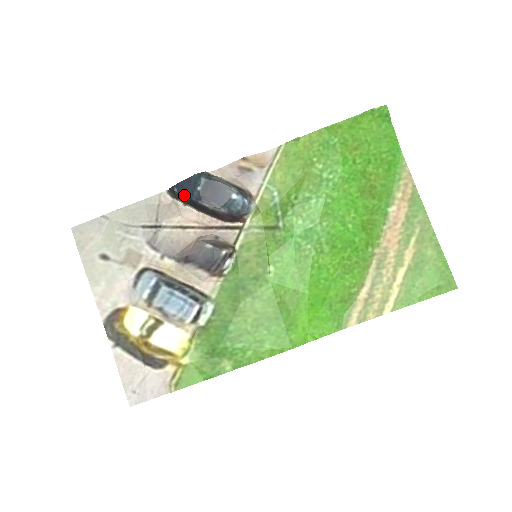
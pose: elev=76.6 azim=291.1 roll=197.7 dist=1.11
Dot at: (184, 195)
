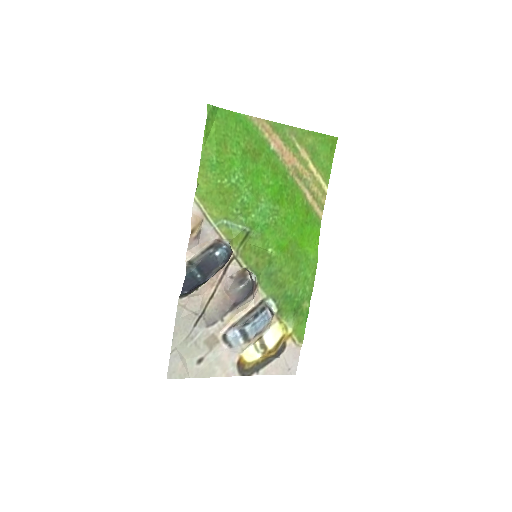
Dot at: (194, 288)
